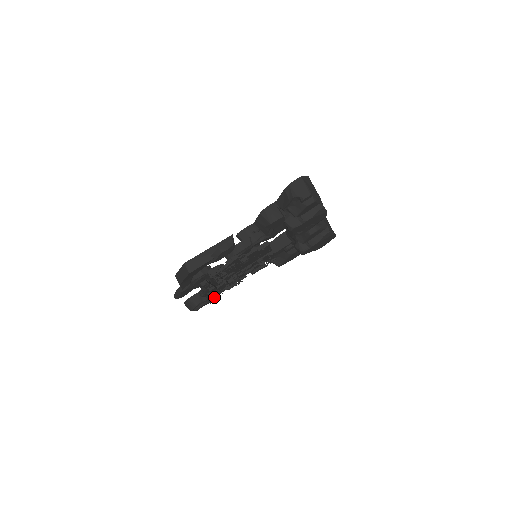
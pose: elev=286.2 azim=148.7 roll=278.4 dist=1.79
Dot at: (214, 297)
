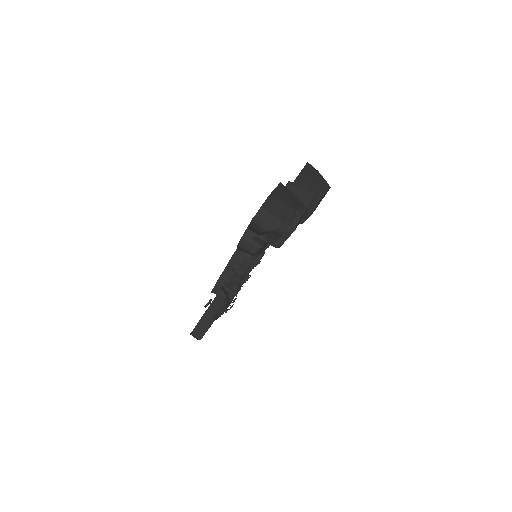
Dot at: occluded
